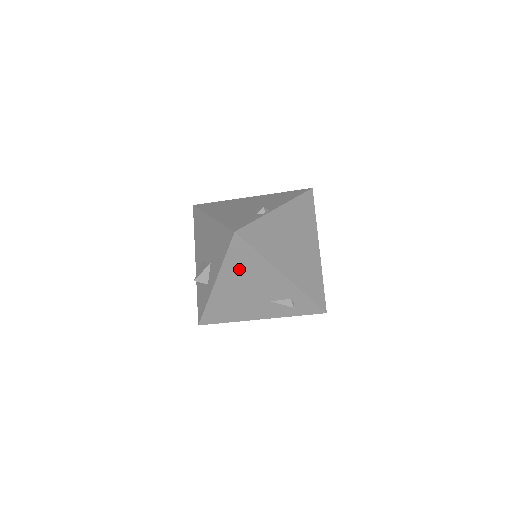
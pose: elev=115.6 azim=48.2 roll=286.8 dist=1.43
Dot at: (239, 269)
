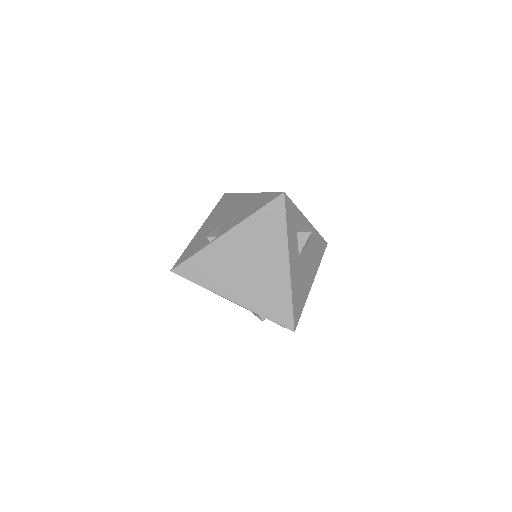
Dot at: occluded
